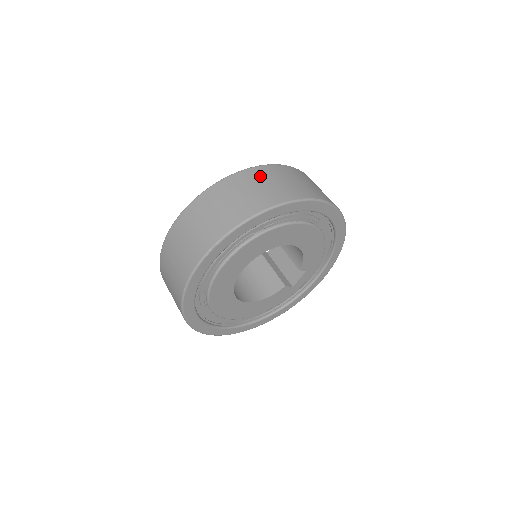
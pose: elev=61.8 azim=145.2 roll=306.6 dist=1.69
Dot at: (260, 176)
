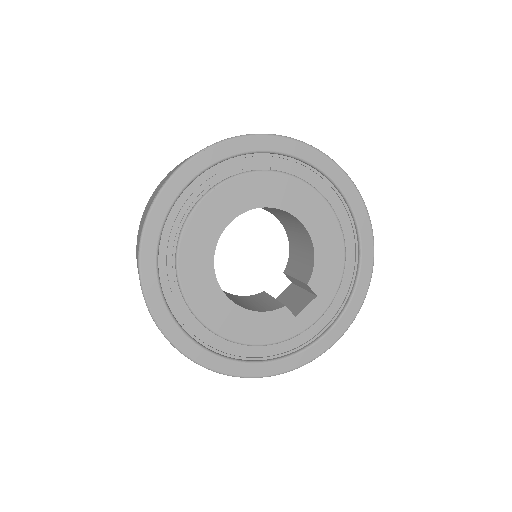
Dot at: occluded
